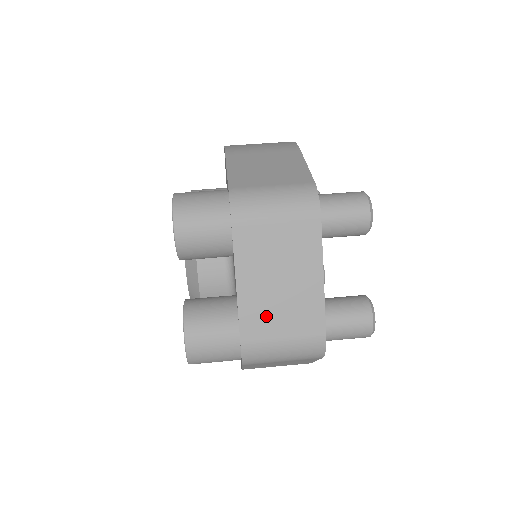
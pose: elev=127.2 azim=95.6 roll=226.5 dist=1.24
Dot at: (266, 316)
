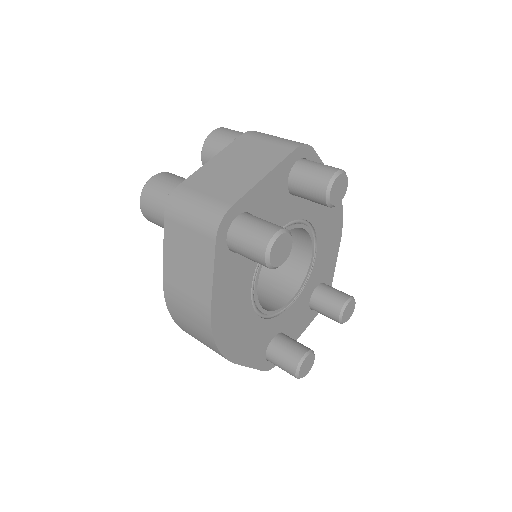
Dot at: (209, 179)
